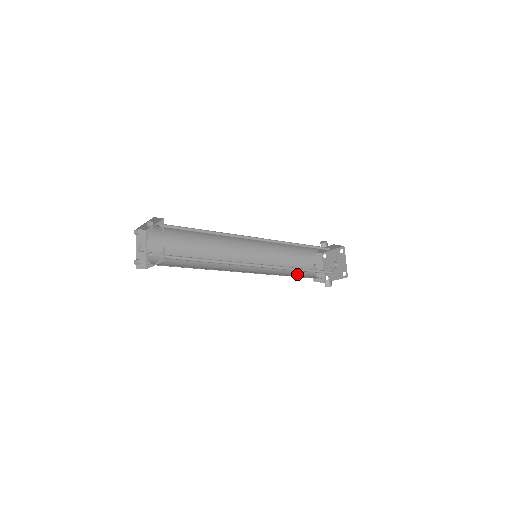
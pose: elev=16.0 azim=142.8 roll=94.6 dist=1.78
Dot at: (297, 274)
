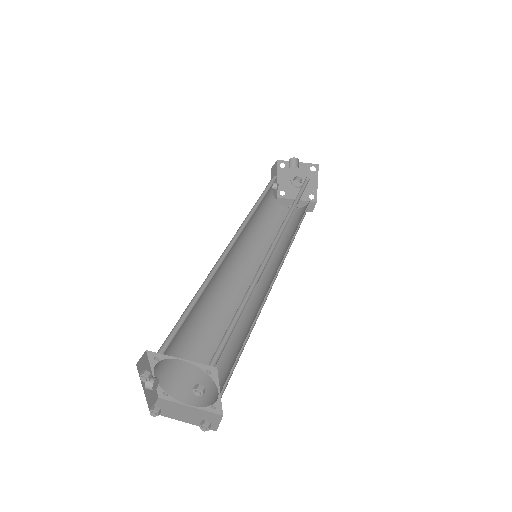
Dot at: (268, 220)
